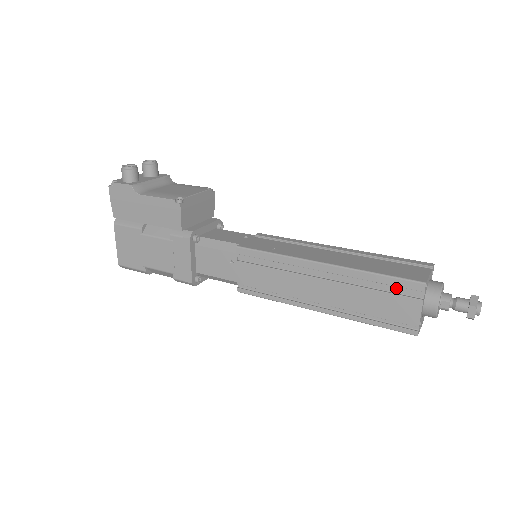
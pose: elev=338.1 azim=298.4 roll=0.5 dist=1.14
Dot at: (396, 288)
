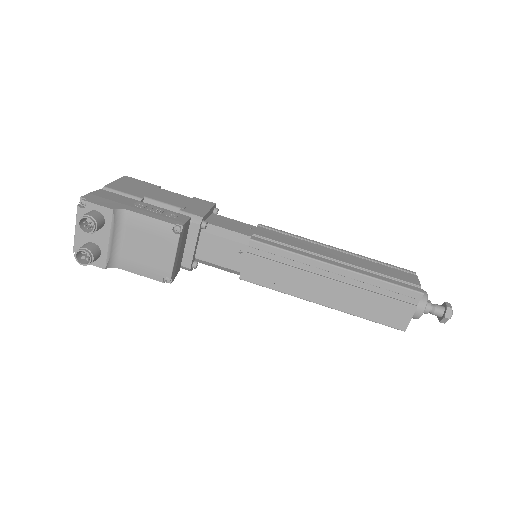
Dot at: occluded
